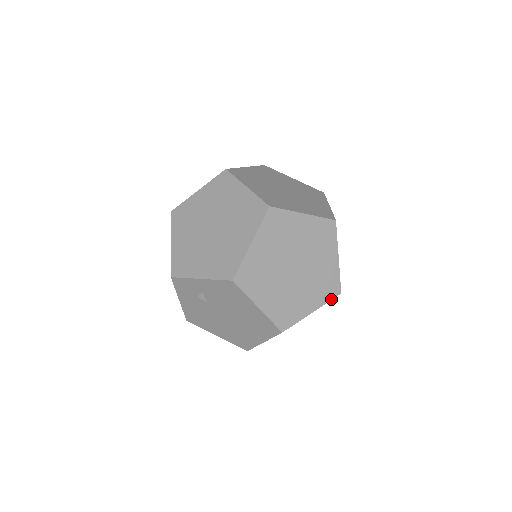
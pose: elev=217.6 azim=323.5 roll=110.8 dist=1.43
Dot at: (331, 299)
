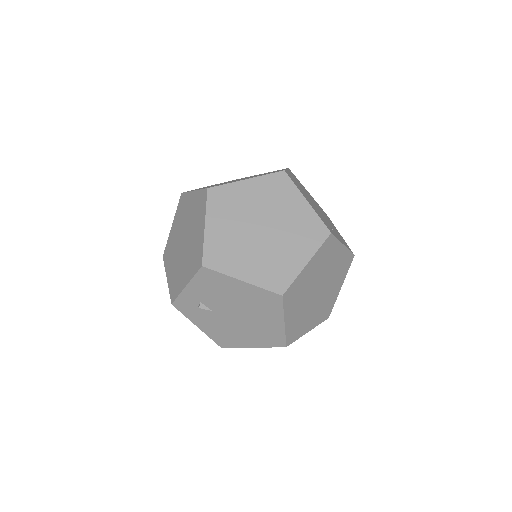
Dot at: (322, 243)
